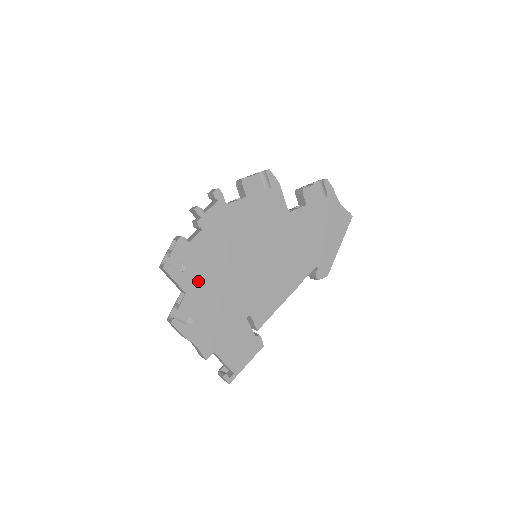
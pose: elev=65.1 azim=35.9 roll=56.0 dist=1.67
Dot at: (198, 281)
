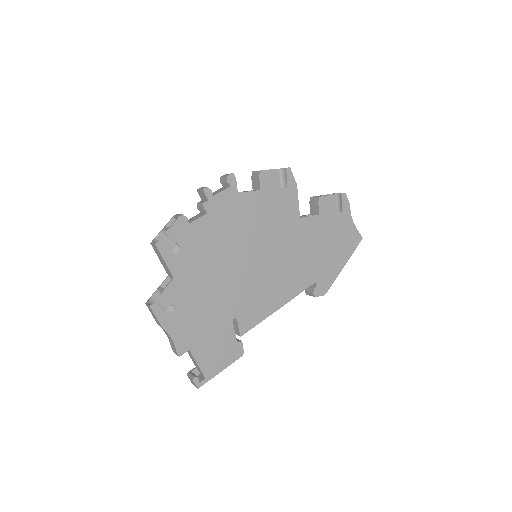
Dot at: (190, 268)
